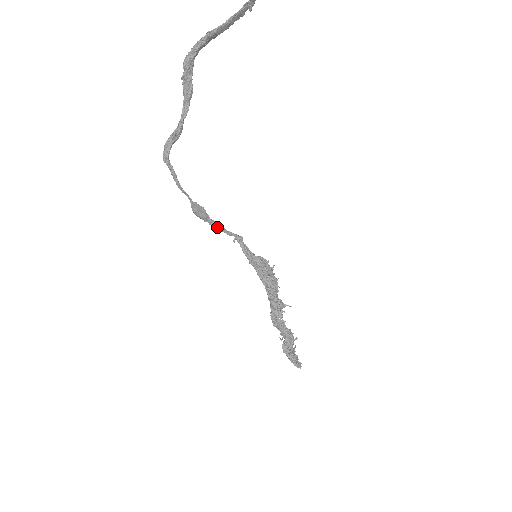
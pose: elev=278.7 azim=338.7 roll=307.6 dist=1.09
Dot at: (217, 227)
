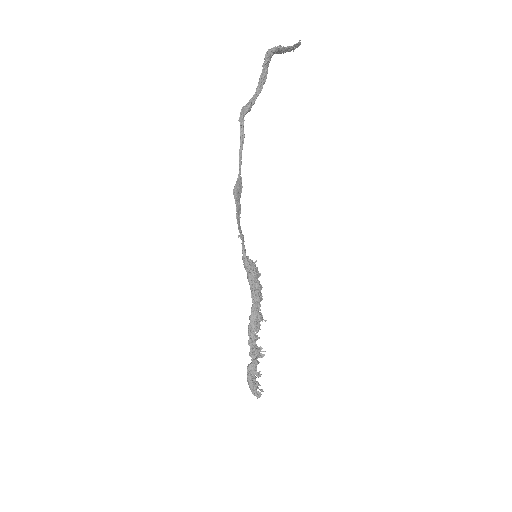
Dot at: (238, 214)
